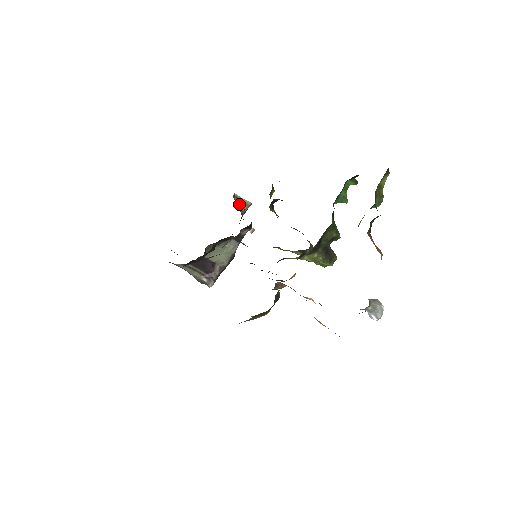
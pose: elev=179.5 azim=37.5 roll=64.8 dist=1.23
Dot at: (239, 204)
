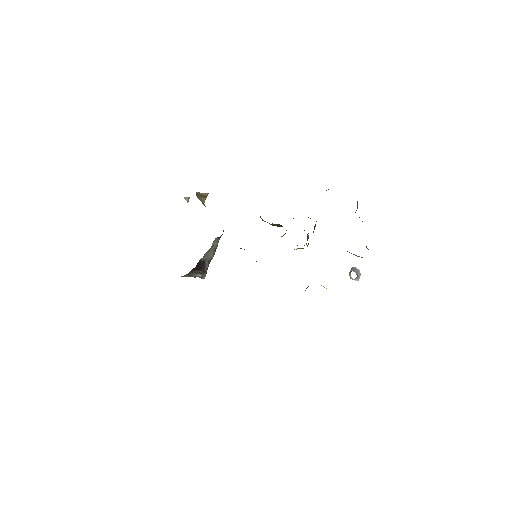
Dot at: (200, 199)
